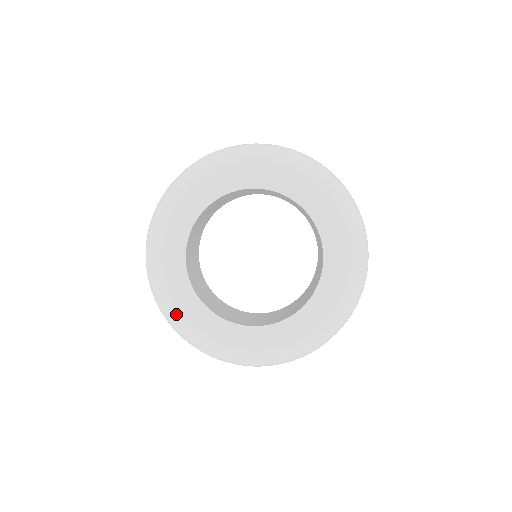
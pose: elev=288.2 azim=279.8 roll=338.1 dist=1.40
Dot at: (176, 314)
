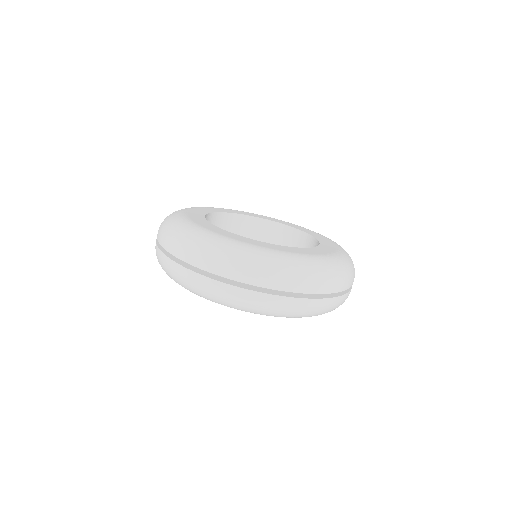
Dot at: (179, 215)
